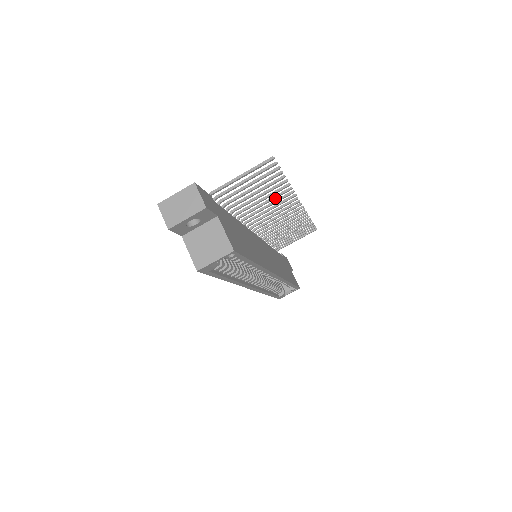
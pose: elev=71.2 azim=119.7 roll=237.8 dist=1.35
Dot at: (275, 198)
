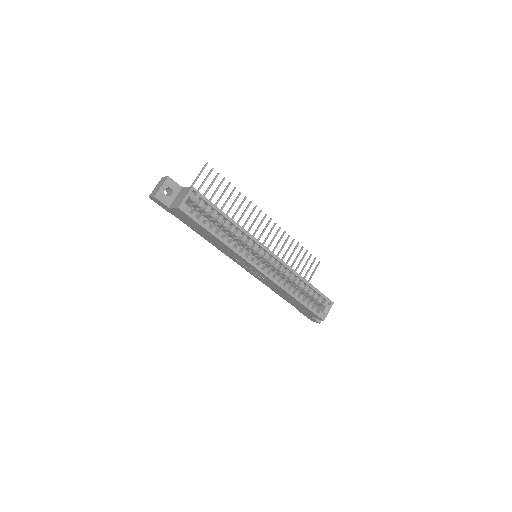
Dot at: (240, 207)
